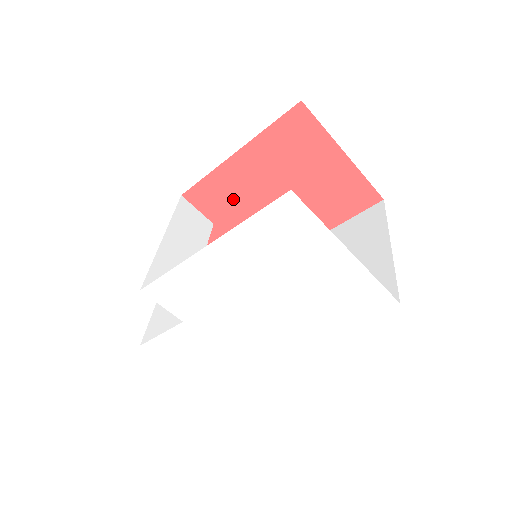
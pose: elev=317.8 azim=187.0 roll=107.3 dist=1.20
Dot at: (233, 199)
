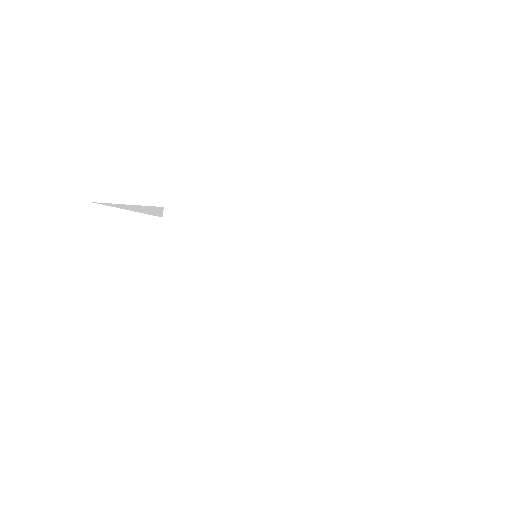
Dot at: occluded
